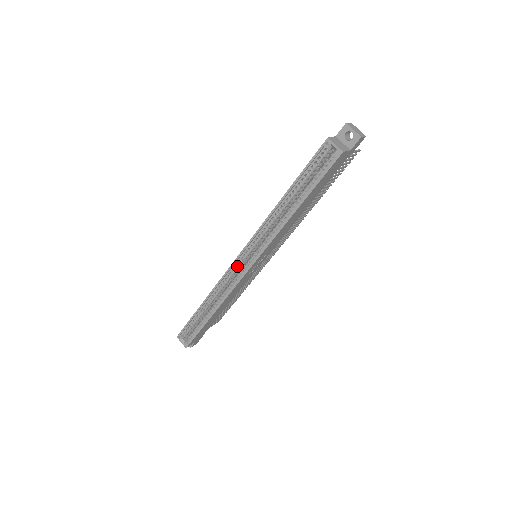
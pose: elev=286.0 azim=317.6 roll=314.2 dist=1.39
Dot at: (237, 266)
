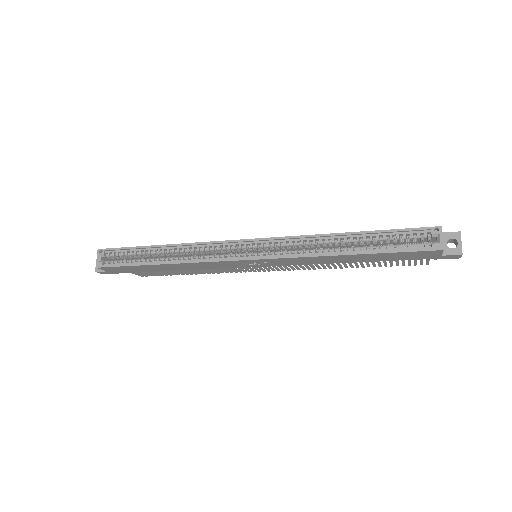
Dot at: (236, 246)
